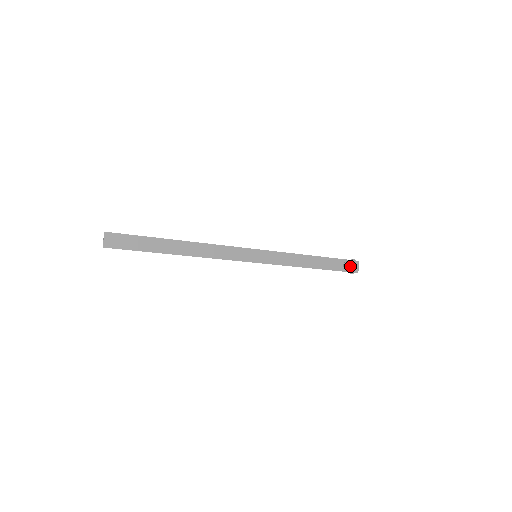
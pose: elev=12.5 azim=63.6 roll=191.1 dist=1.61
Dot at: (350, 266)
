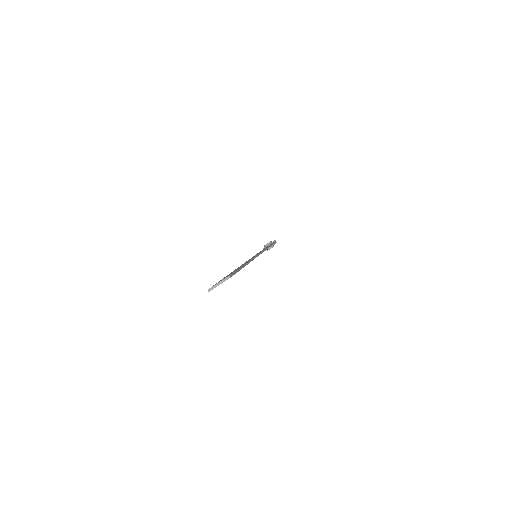
Dot at: occluded
